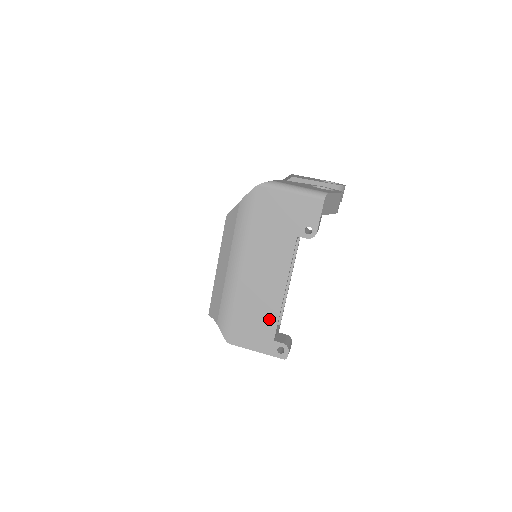
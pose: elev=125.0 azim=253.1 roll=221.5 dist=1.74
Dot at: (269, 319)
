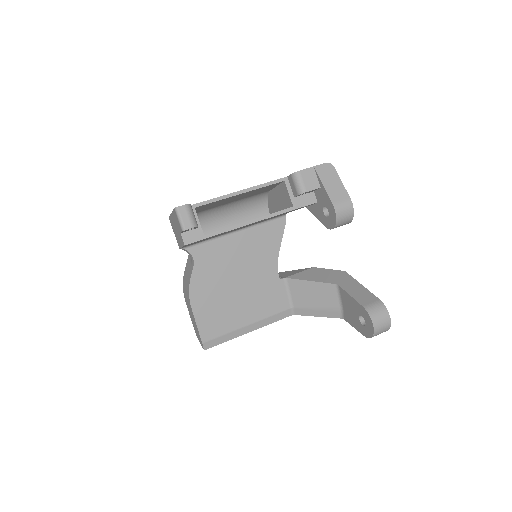
Dot at: occluded
